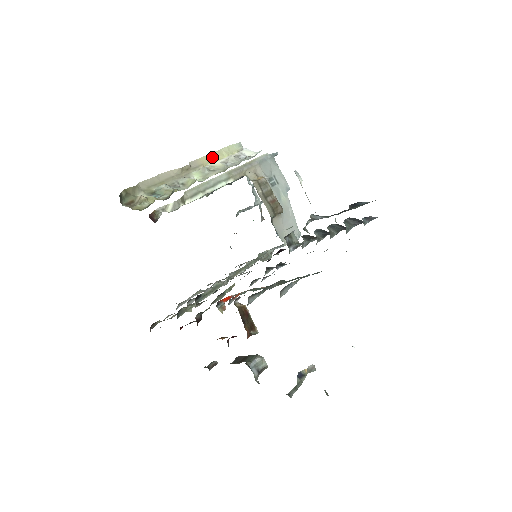
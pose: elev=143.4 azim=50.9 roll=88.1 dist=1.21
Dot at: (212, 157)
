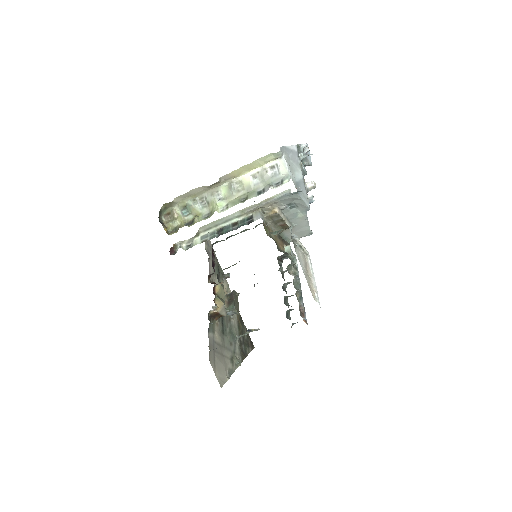
Dot at: (244, 169)
